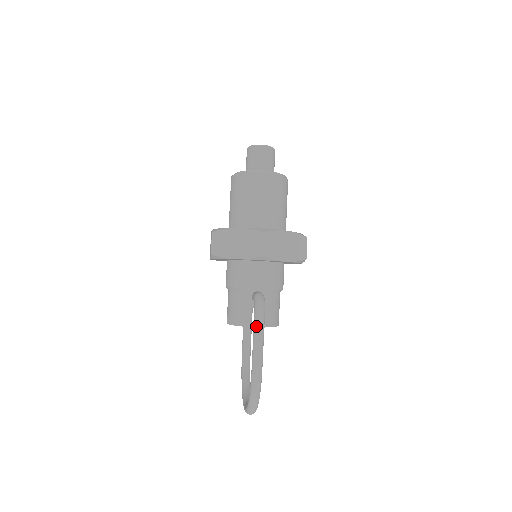
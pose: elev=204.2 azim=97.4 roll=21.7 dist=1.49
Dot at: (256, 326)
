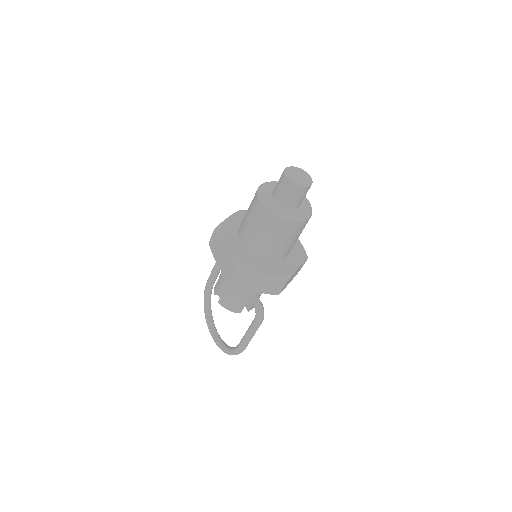
Dot at: (254, 330)
